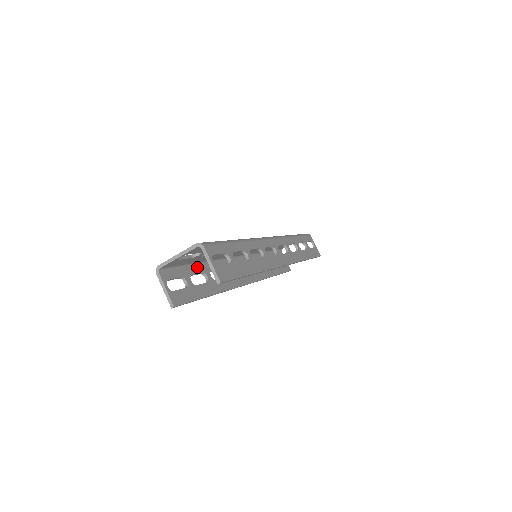
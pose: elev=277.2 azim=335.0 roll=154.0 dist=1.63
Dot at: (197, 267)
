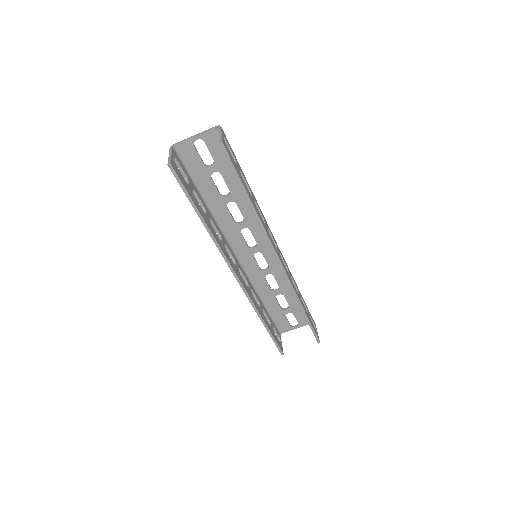
Dot at: (202, 199)
